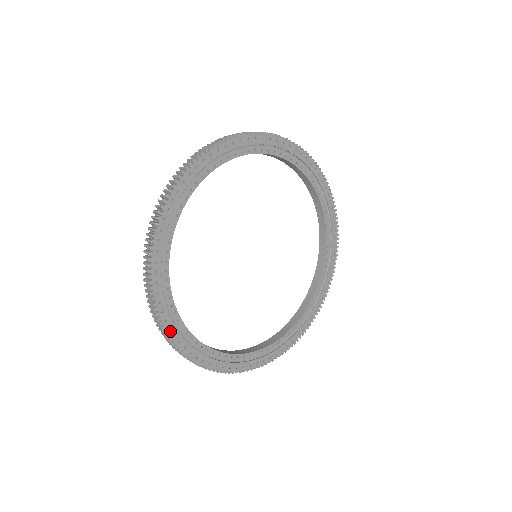
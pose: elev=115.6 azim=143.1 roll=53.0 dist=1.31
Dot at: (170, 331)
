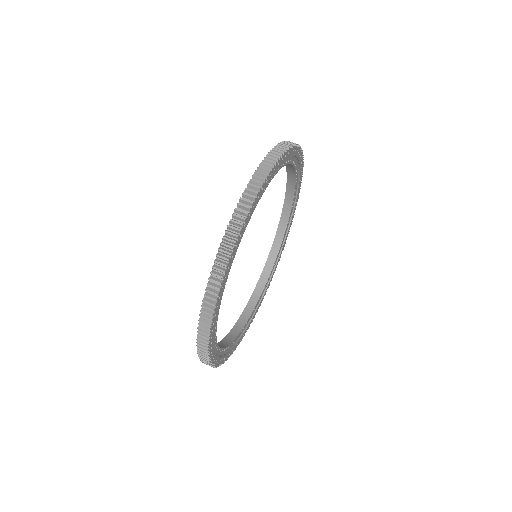
Dot at: (214, 319)
